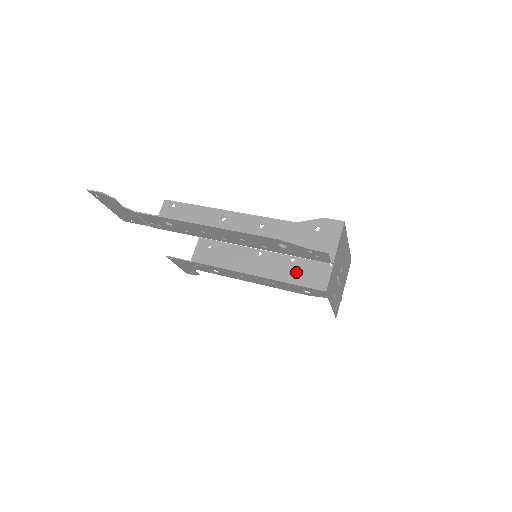
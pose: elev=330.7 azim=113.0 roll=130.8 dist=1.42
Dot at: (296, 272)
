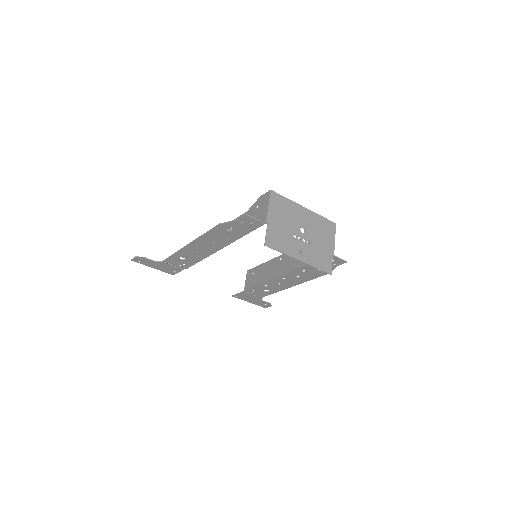
Dot at: occluded
